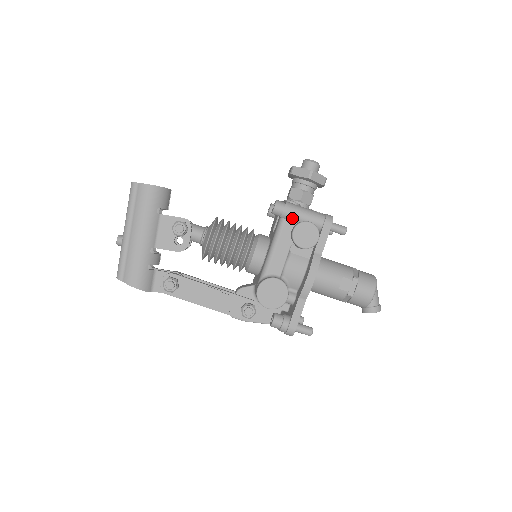
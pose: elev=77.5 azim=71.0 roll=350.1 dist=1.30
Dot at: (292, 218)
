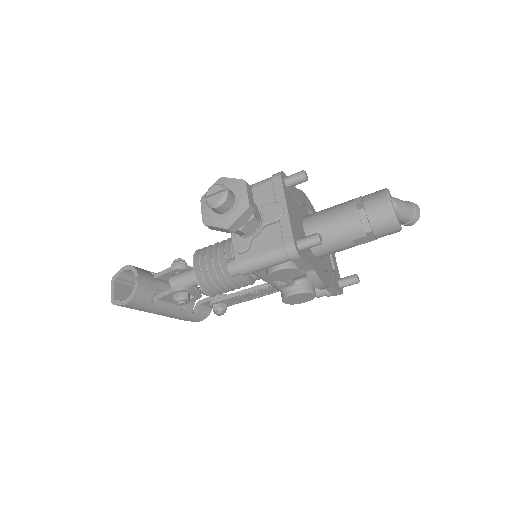
Dot at: (257, 271)
